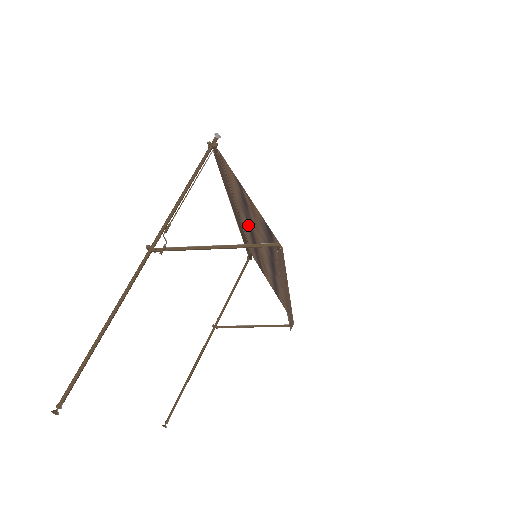
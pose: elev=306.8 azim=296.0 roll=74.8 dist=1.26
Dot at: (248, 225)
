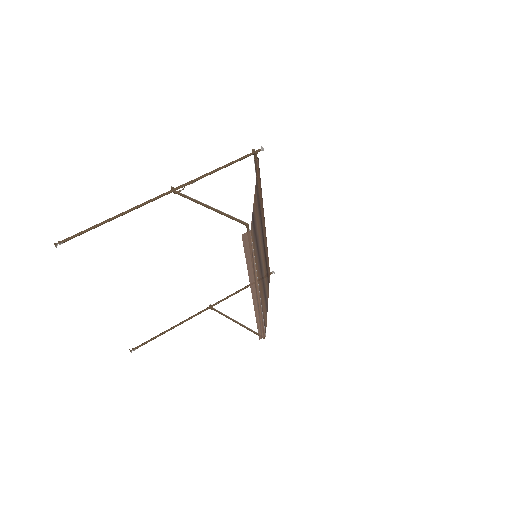
Dot at: (263, 231)
